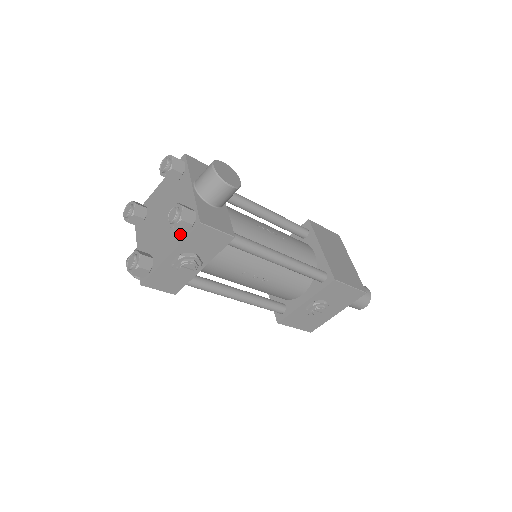
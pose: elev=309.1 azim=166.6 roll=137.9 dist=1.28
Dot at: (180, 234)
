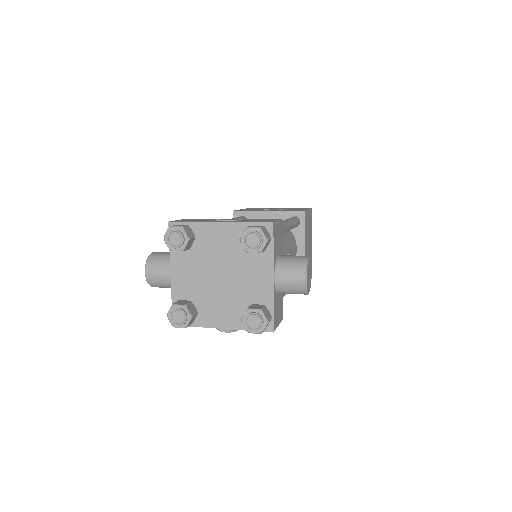
Dot at: occluded
